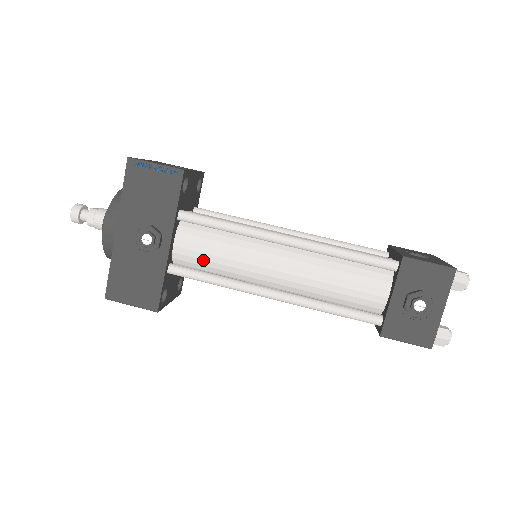
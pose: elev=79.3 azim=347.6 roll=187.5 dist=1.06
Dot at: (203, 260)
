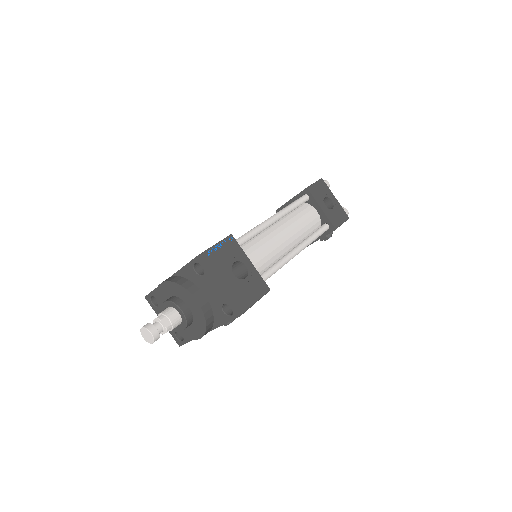
Dot at: occluded
